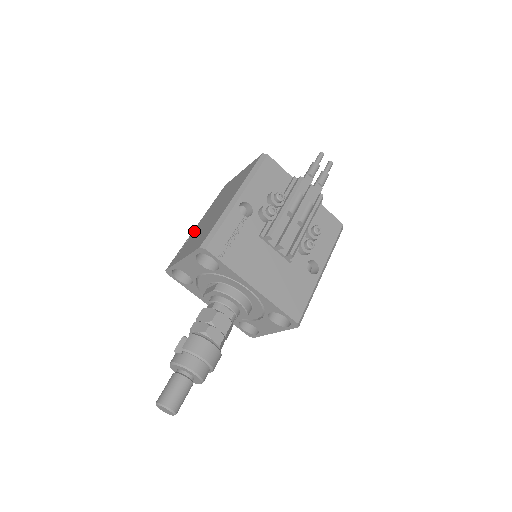
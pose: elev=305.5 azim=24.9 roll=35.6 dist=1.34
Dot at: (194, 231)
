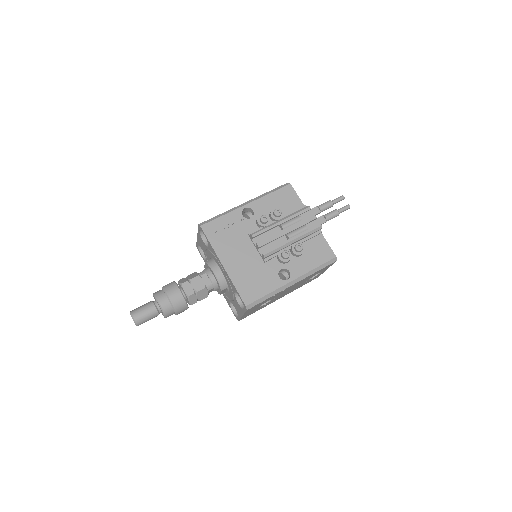
Dot at: occluded
